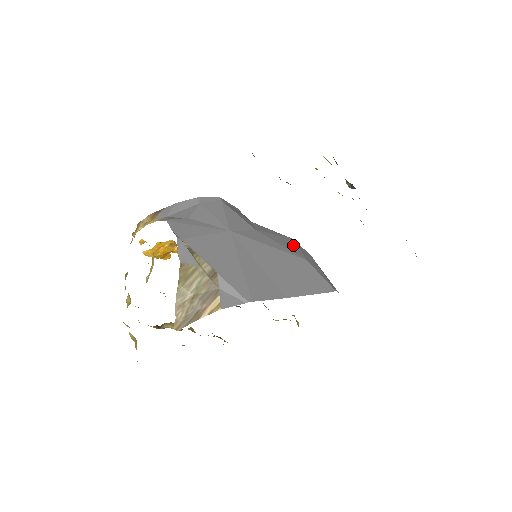
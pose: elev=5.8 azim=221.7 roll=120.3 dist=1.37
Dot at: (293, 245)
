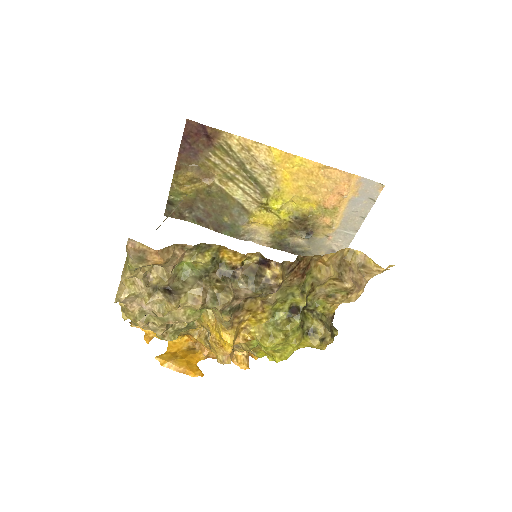
Dot at: occluded
